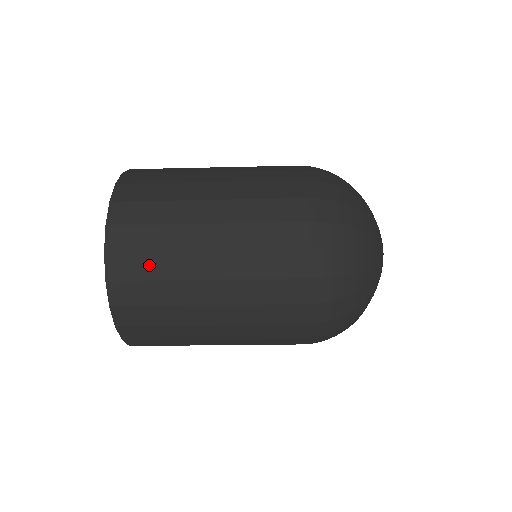
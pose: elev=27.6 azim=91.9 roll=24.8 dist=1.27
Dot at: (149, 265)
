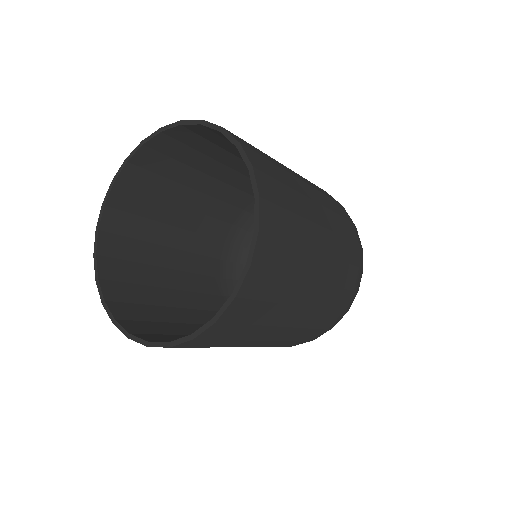
Dot at: (238, 332)
